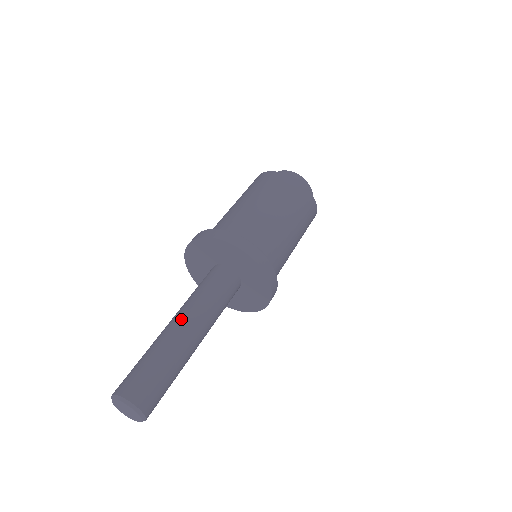
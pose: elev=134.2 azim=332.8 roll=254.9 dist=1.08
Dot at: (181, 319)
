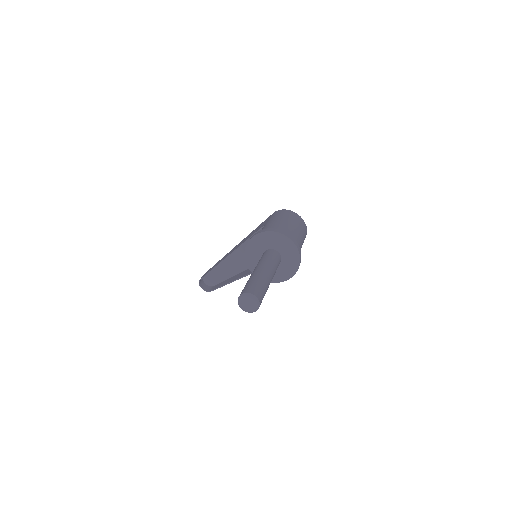
Dot at: (266, 269)
